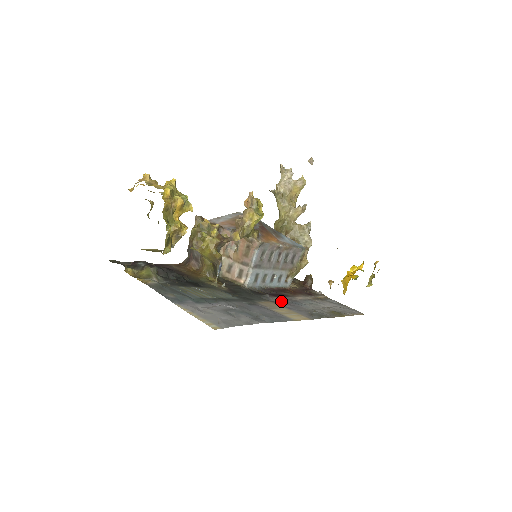
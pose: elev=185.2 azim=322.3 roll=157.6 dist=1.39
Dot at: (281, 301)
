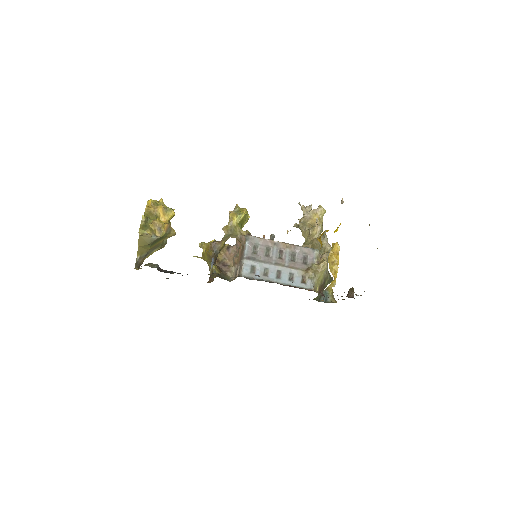
Dot at: occluded
